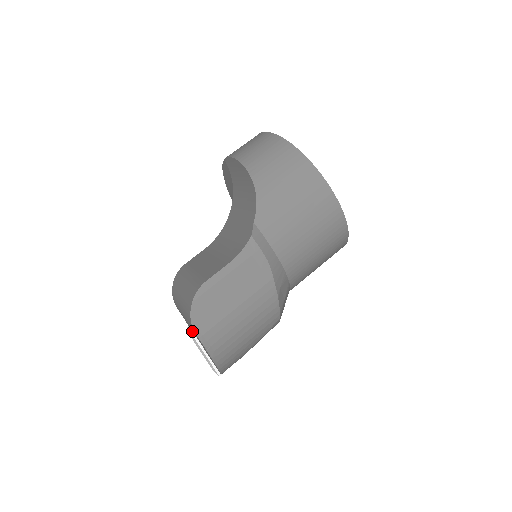
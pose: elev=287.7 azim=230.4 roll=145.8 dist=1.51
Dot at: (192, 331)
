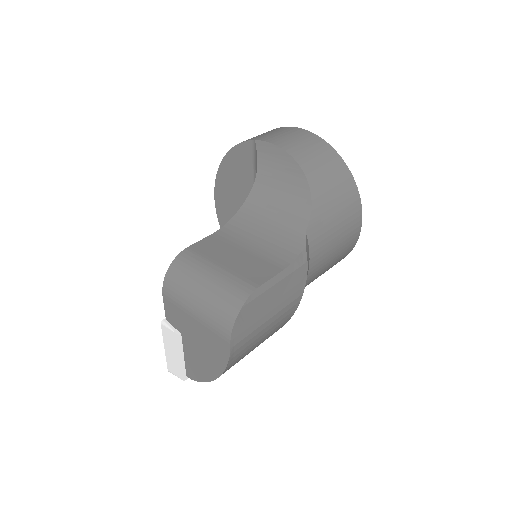
Dot at: (174, 326)
